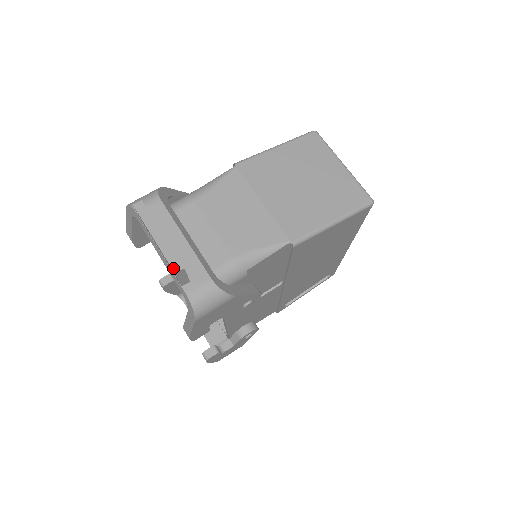
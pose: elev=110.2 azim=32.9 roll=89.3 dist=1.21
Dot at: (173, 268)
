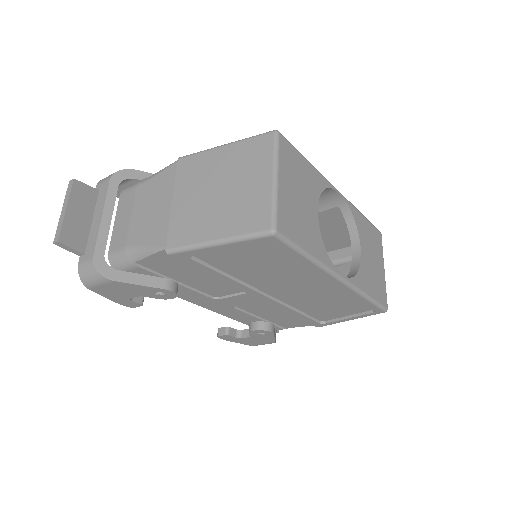
Dot at: (55, 239)
